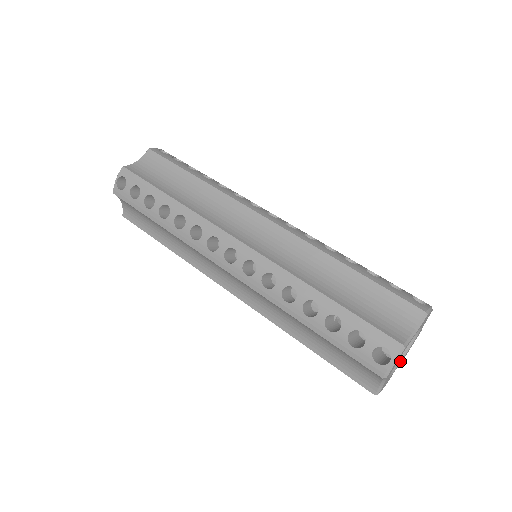
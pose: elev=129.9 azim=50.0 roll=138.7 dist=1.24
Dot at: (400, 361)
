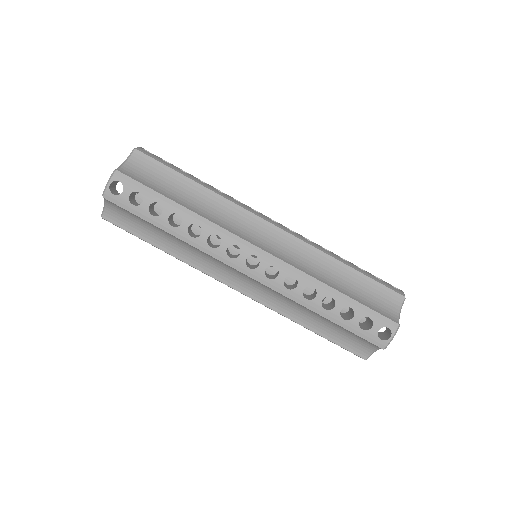
Dot at: occluded
